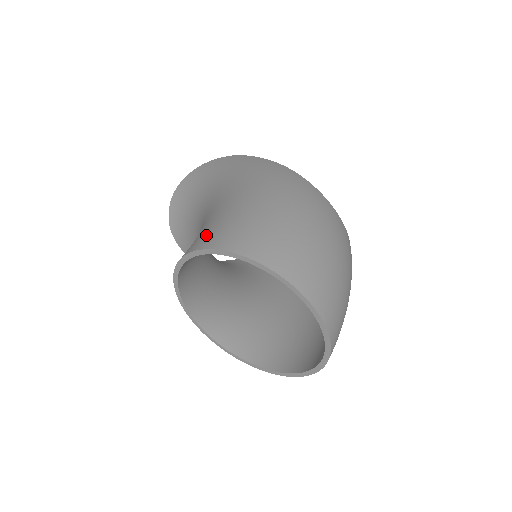
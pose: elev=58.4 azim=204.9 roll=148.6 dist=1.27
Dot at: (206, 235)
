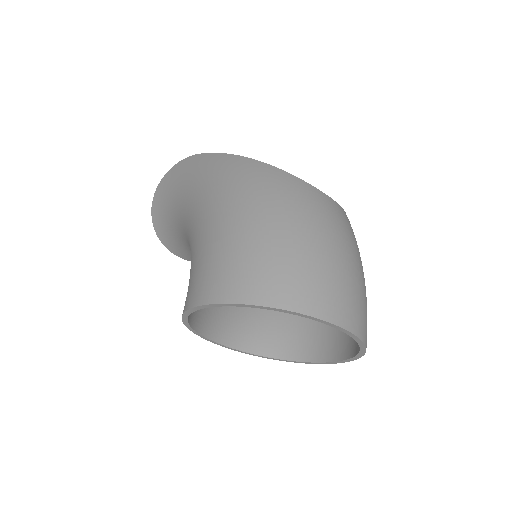
Dot at: (195, 284)
